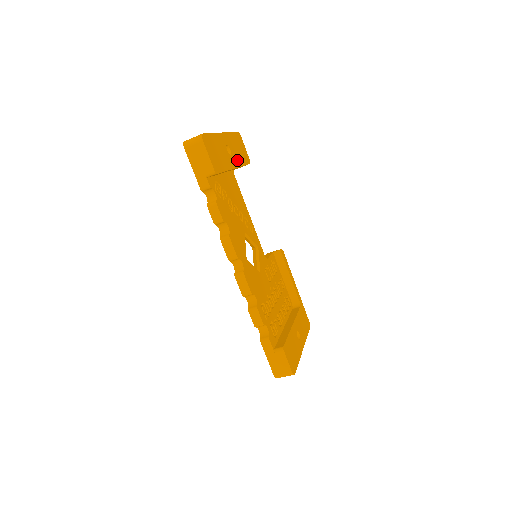
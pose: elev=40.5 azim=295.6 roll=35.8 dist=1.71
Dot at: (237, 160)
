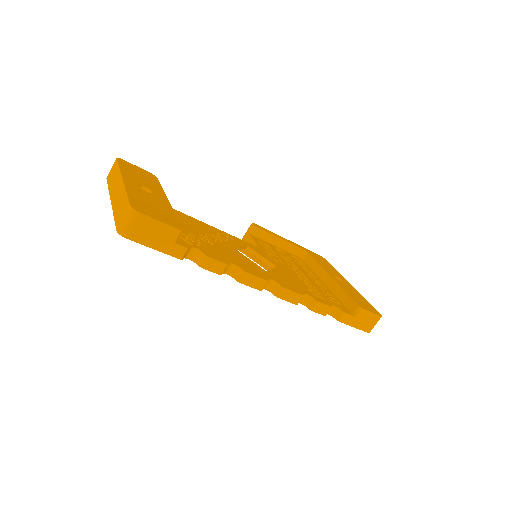
Dot at: (156, 189)
